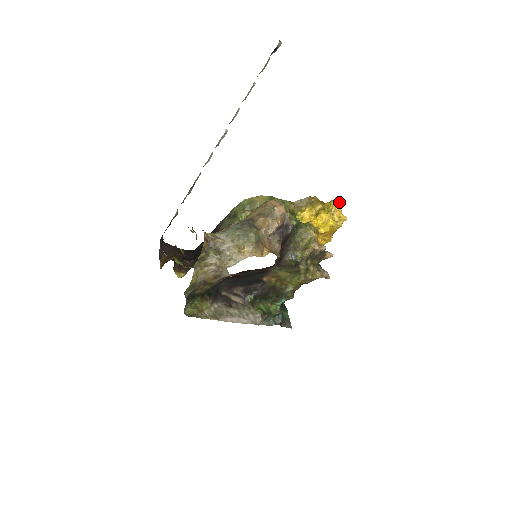
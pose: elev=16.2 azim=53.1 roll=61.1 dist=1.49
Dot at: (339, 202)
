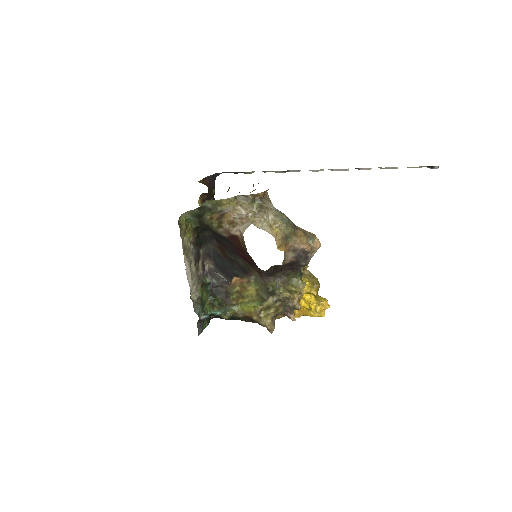
Dot at: occluded
